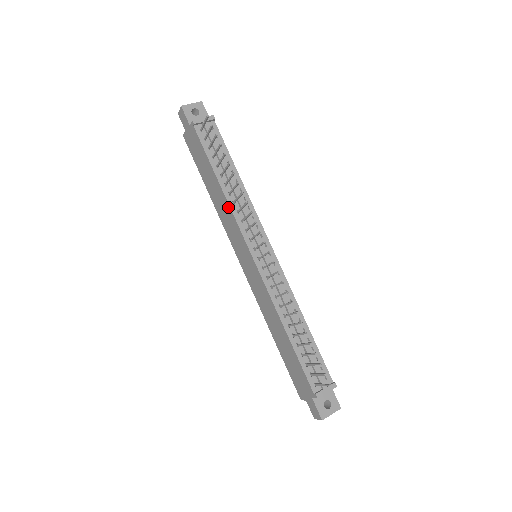
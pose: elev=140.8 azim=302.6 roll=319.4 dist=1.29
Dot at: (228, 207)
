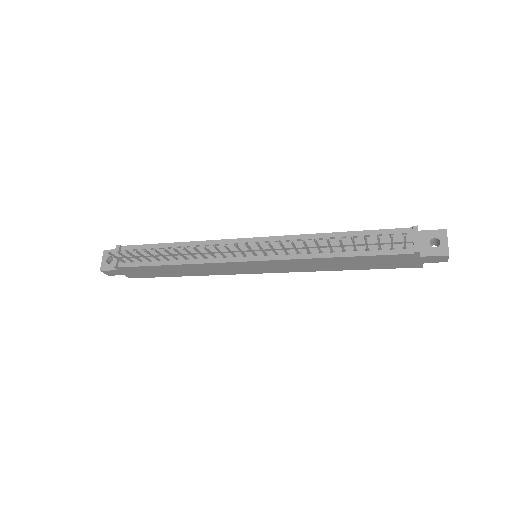
Dot at: (198, 265)
